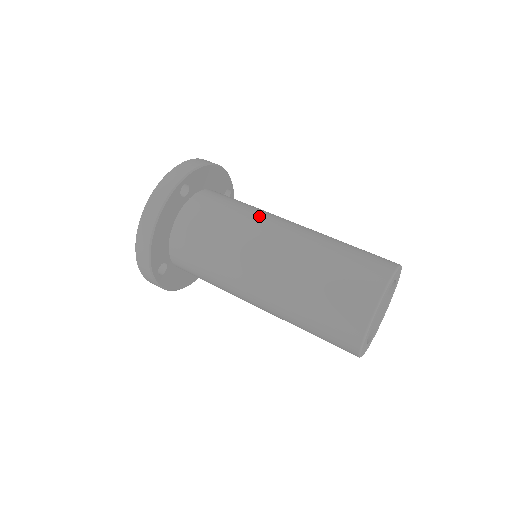
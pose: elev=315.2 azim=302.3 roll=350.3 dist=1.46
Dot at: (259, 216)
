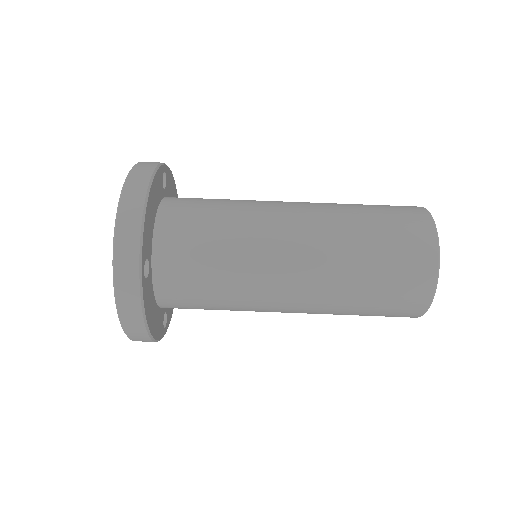
Dot at: (253, 245)
